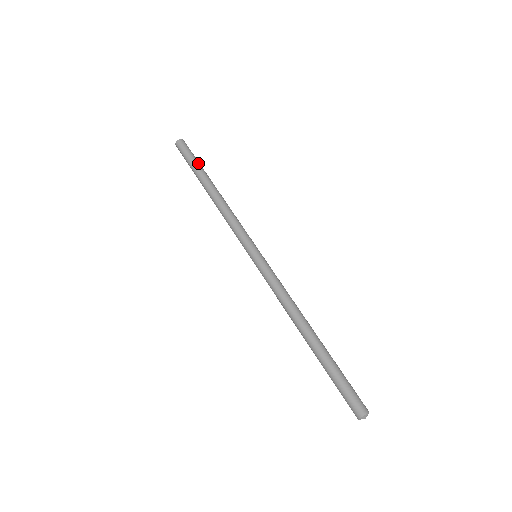
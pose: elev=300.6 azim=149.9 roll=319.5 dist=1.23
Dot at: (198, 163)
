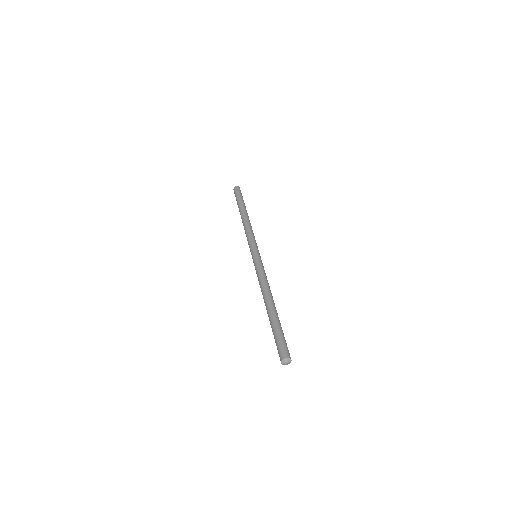
Dot at: occluded
